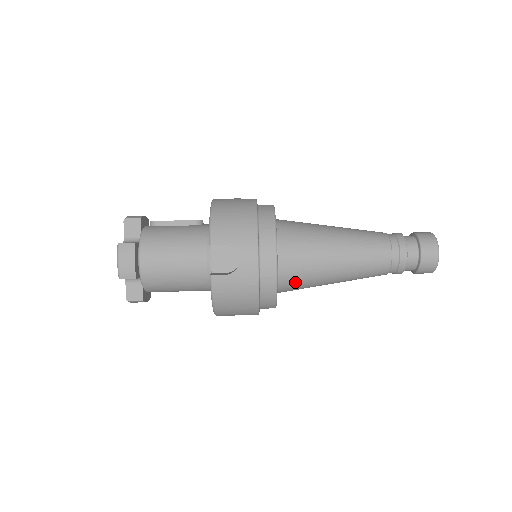
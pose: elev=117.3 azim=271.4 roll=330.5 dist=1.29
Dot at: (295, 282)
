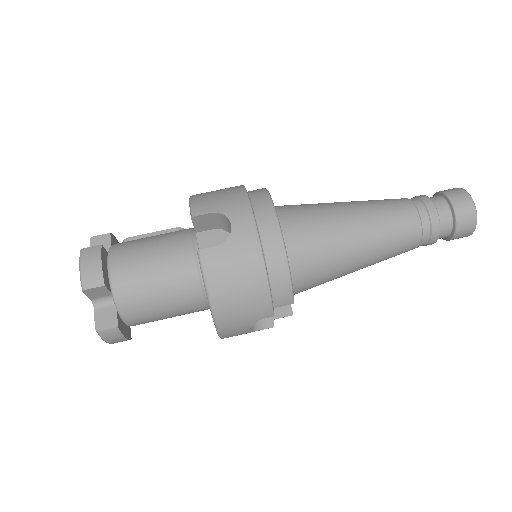
Dot at: (310, 260)
